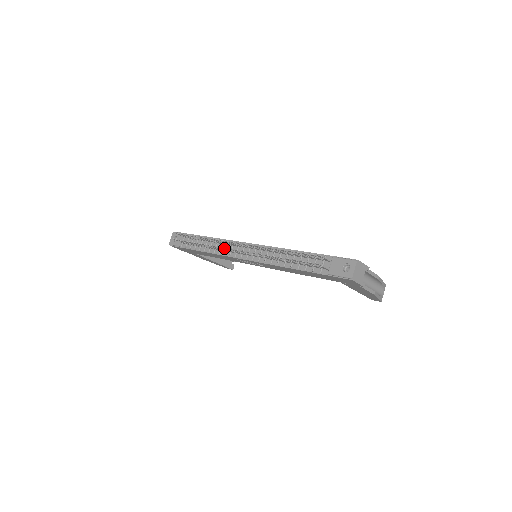
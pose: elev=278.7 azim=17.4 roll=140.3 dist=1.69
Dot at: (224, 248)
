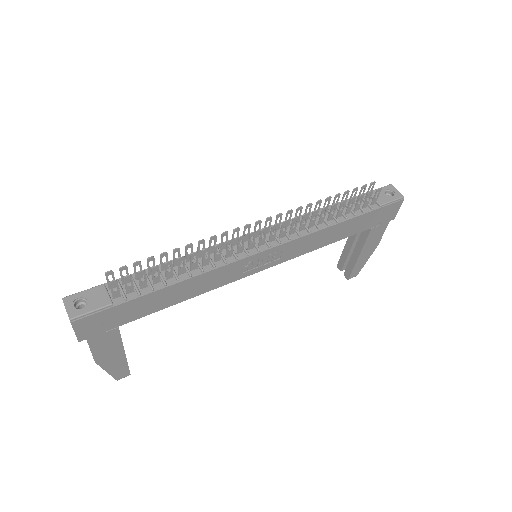
Dot at: (240, 239)
